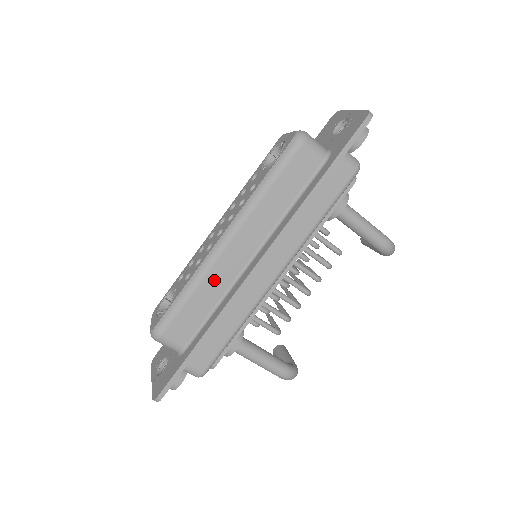
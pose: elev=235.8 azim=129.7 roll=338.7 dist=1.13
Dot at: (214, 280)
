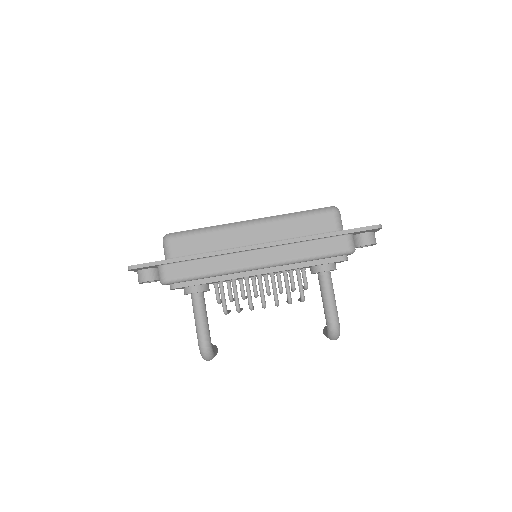
Dot at: (224, 237)
